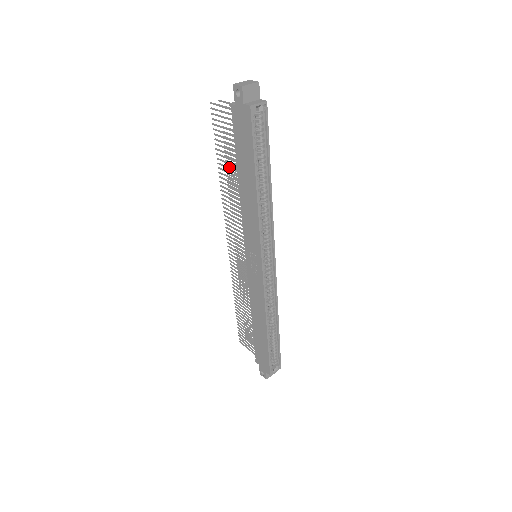
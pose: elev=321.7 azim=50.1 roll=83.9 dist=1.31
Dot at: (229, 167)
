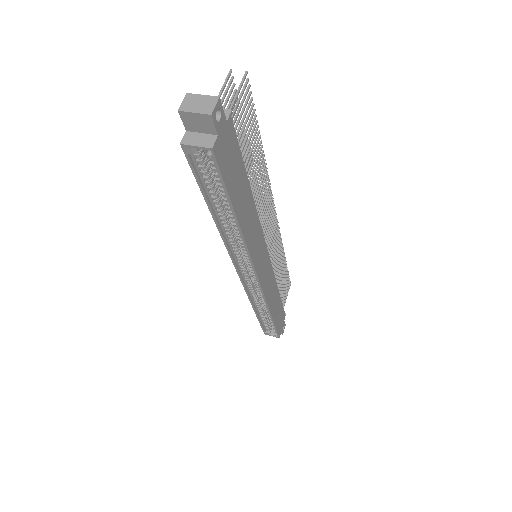
Dot at: occluded
